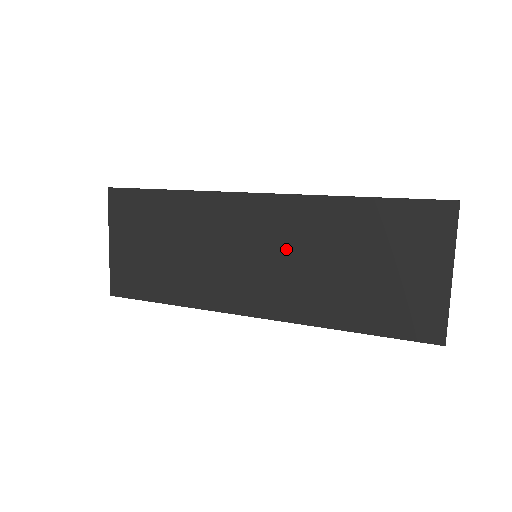
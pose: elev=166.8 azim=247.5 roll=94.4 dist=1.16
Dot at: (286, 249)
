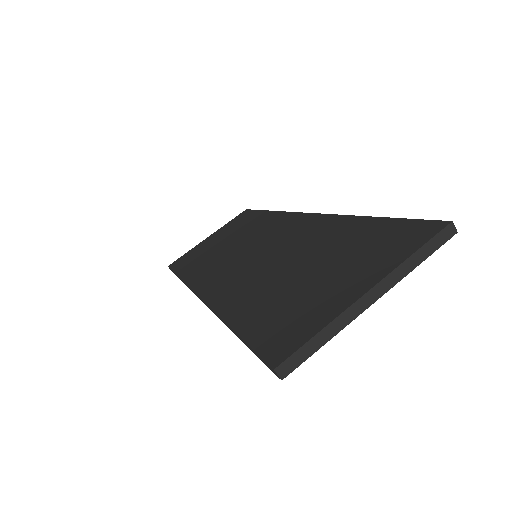
Dot at: (276, 250)
